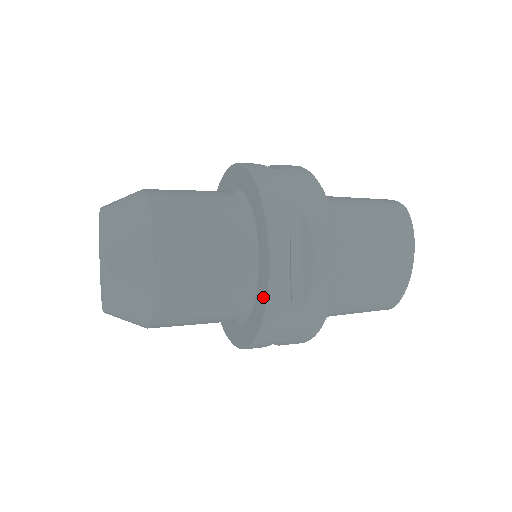
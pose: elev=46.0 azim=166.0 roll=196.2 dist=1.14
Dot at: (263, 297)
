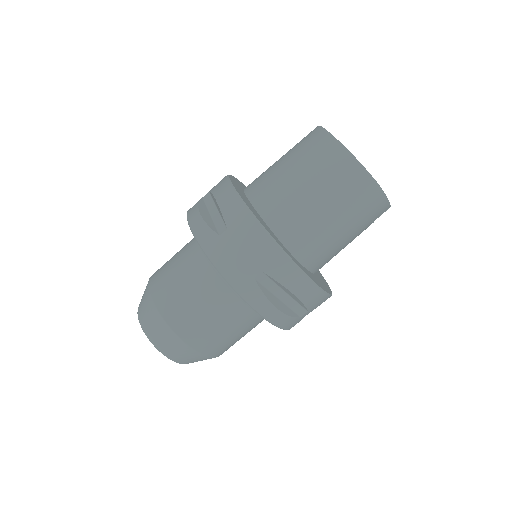
Dot at: occluded
